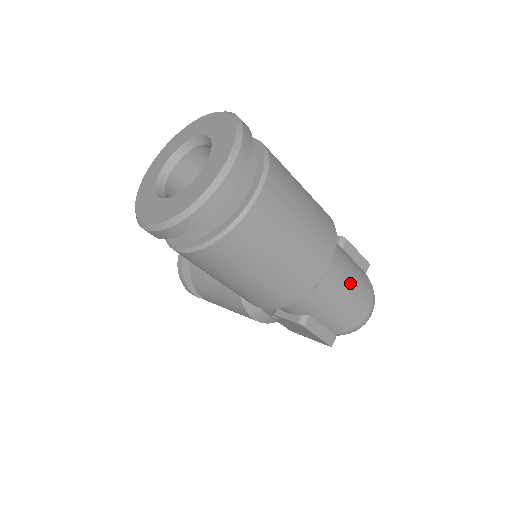
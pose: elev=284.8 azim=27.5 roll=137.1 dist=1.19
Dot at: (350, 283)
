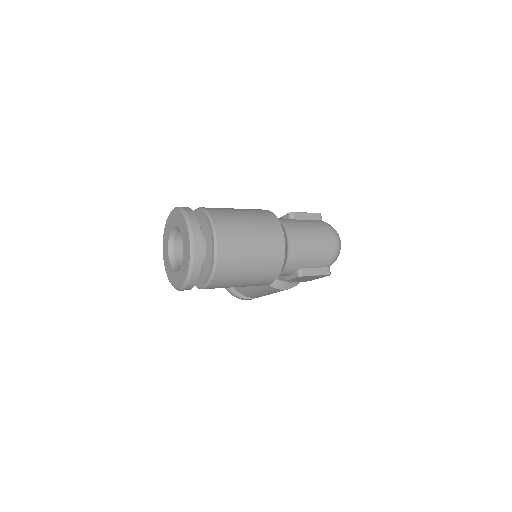
Dot at: (309, 236)
